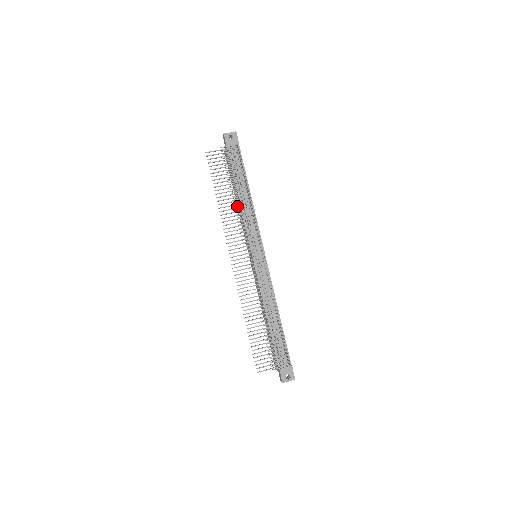
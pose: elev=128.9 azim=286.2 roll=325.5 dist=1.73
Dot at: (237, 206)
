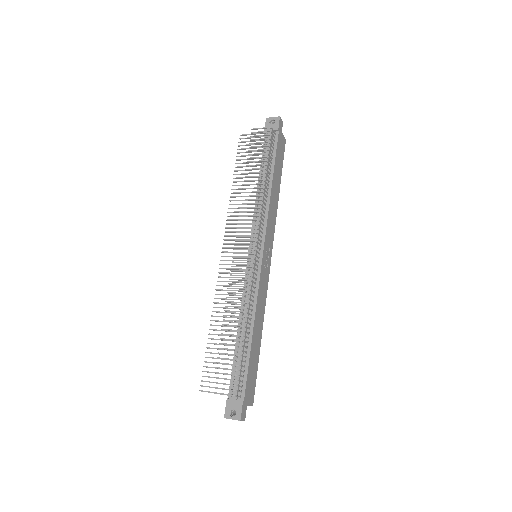
Dot at: occluded
